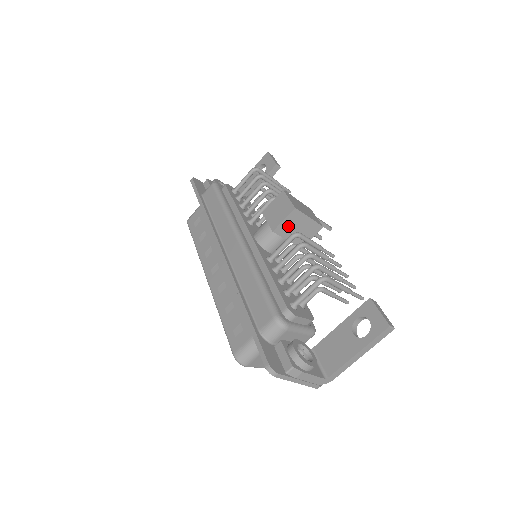
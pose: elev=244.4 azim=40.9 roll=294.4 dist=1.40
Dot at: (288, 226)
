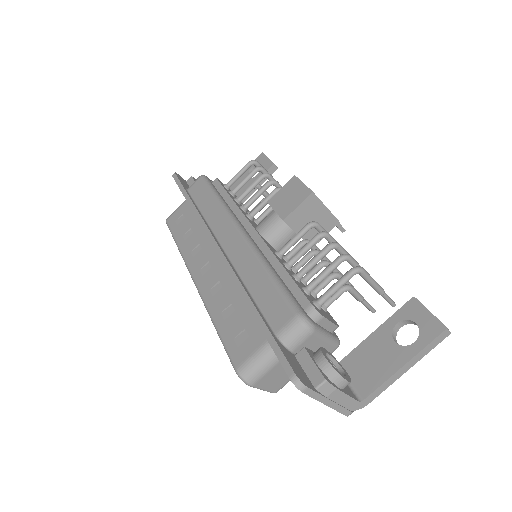
Dot at: (301, 215)
